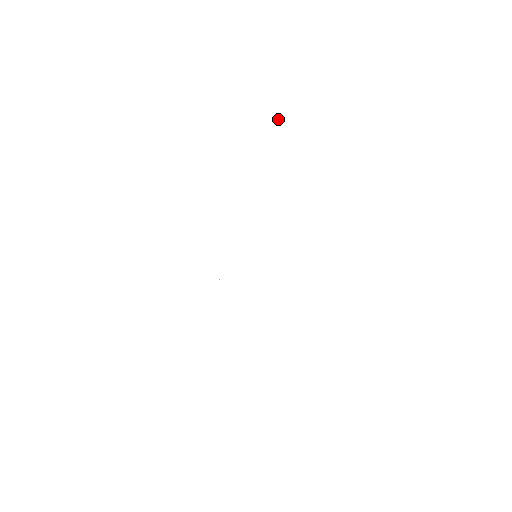
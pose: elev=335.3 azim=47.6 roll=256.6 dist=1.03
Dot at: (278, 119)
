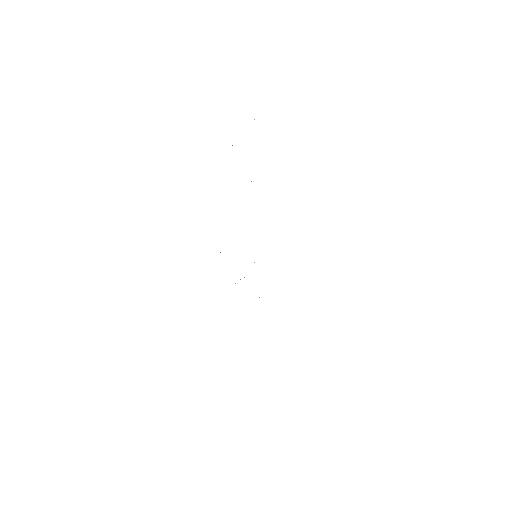
Dot at: occluded
